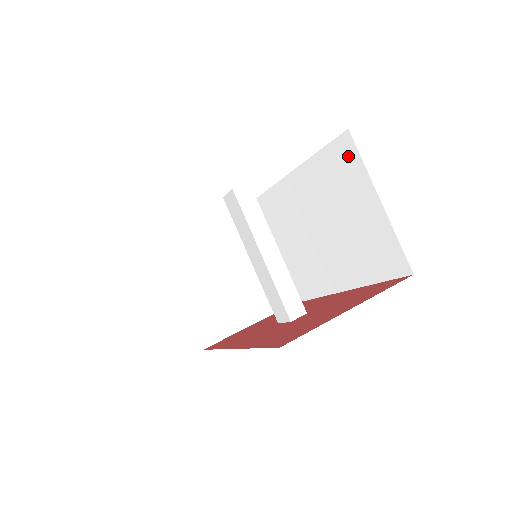
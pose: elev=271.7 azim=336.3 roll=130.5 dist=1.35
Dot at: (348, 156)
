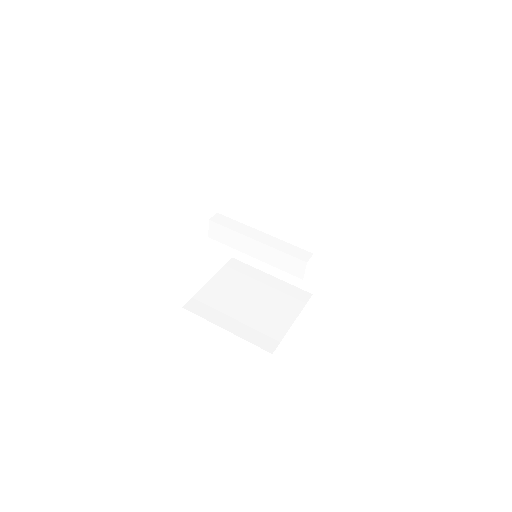
Dot at: (260, 151)
